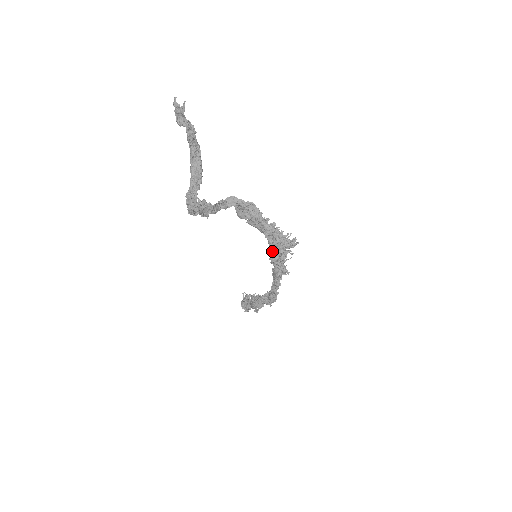
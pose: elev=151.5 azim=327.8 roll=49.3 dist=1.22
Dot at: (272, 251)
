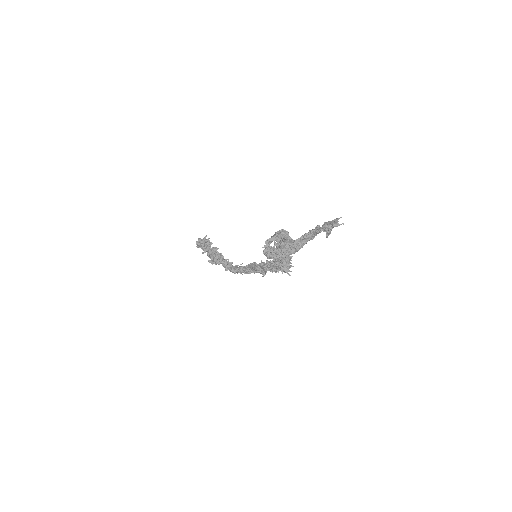
Dot at: (271, 266)
